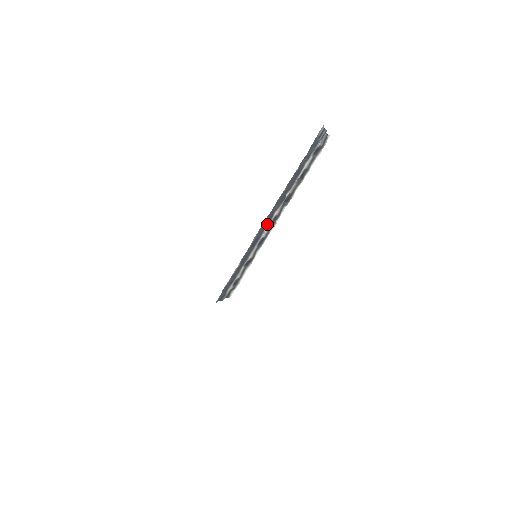
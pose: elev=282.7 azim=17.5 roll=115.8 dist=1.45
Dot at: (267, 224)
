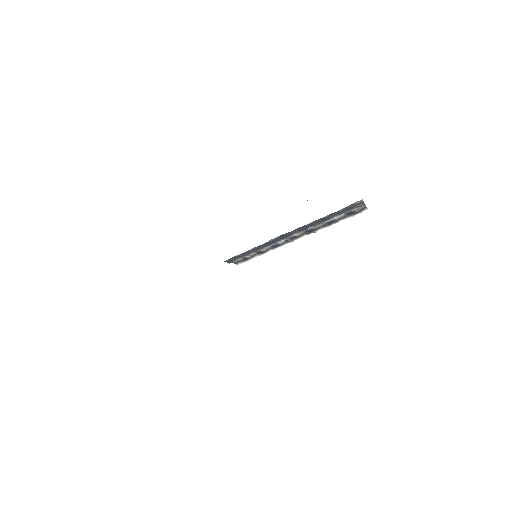
Dot at: (285, 237)
